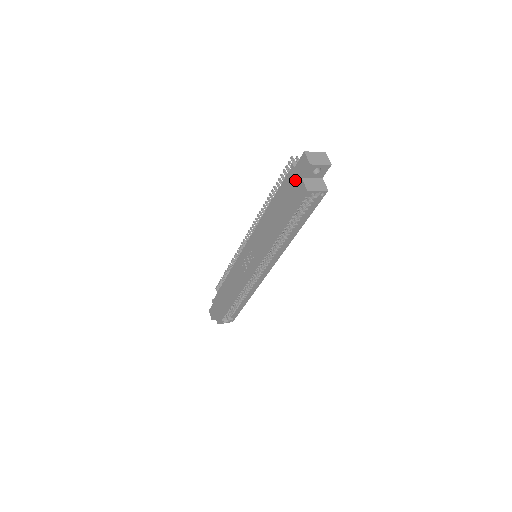
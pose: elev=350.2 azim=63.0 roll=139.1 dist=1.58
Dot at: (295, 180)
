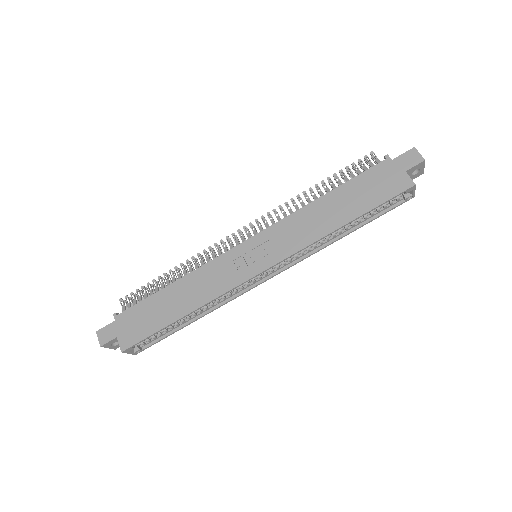
Dot at: (392, 172)
